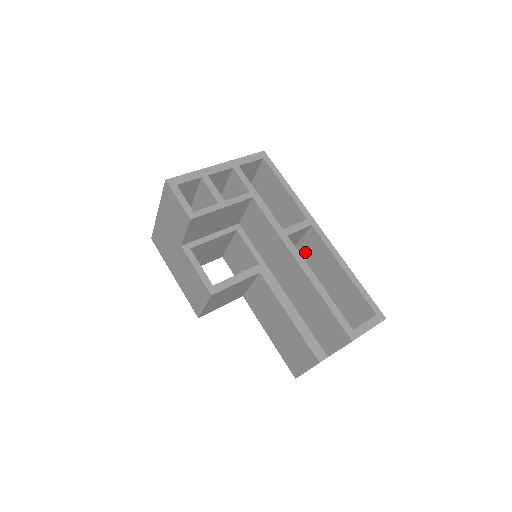
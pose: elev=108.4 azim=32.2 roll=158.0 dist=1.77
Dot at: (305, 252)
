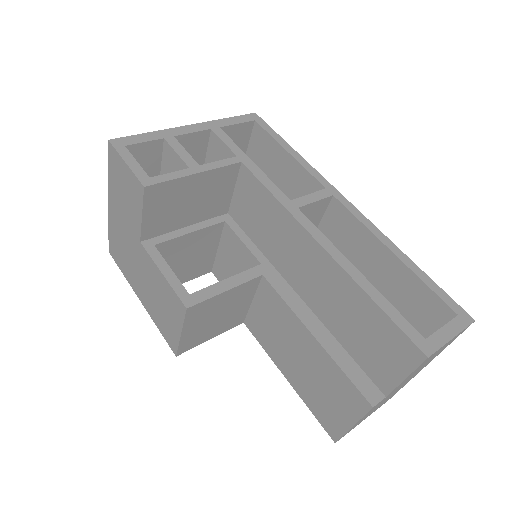
Dot at: occluded
